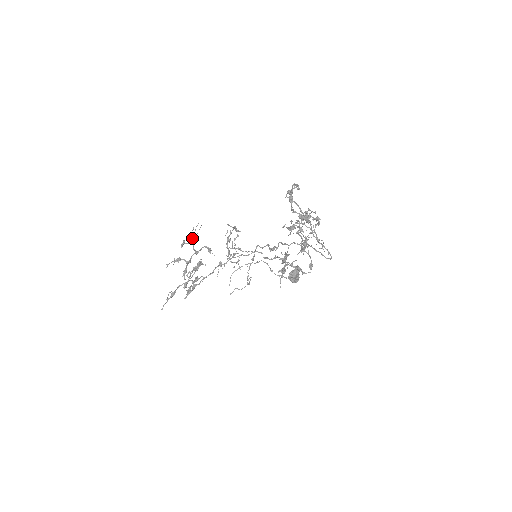
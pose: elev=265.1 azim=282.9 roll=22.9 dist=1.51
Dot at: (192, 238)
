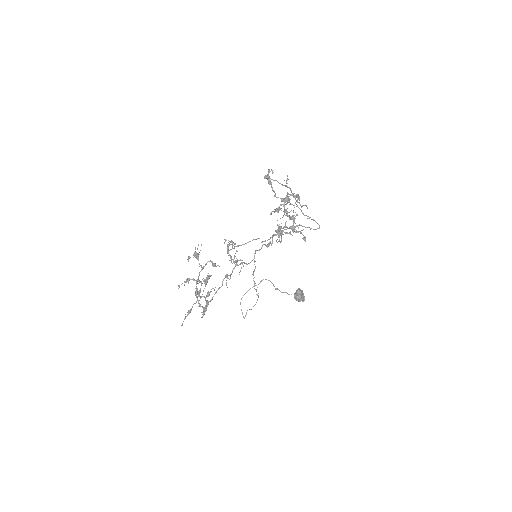
Dot at: (196, 254)
